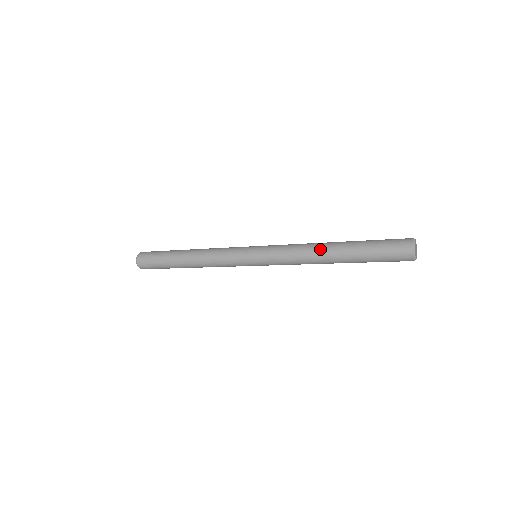
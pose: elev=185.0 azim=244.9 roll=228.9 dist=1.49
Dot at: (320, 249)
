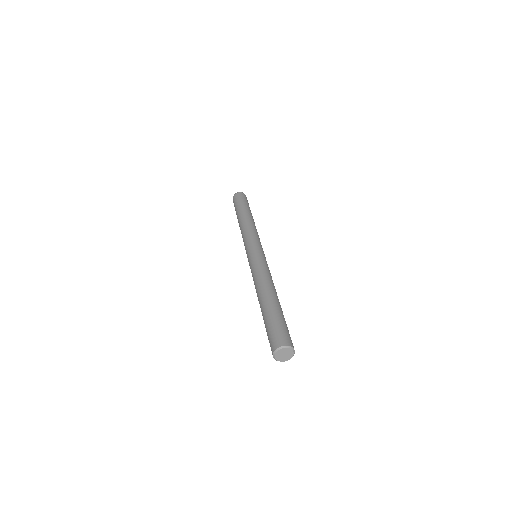
Dot at: (257, 296)
